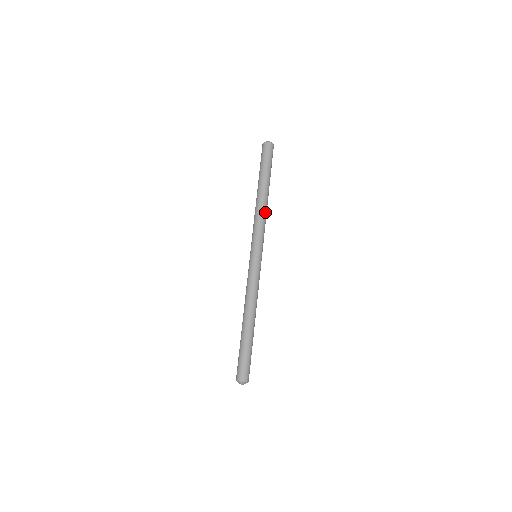
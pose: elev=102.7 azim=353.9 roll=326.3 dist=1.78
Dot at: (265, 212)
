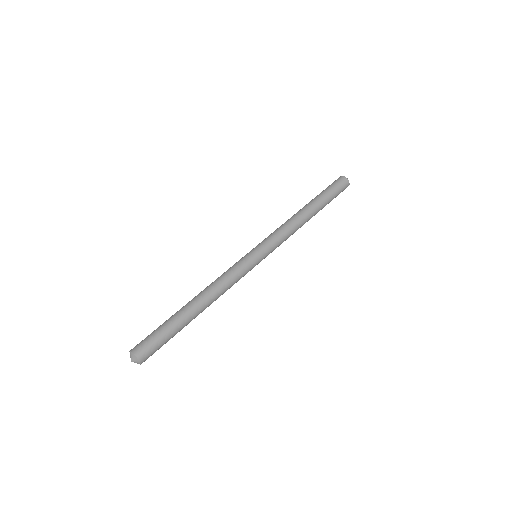
Dot at: (293, 221)
